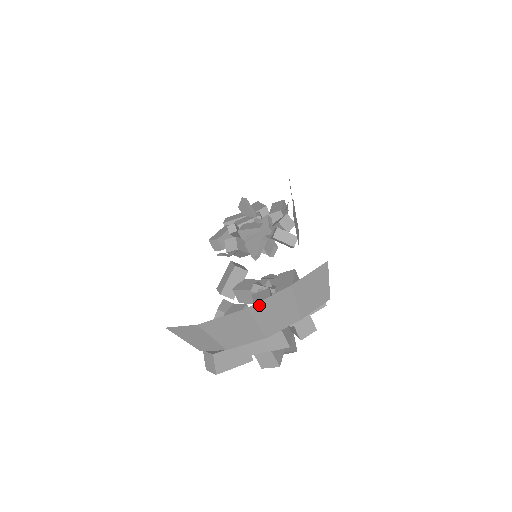
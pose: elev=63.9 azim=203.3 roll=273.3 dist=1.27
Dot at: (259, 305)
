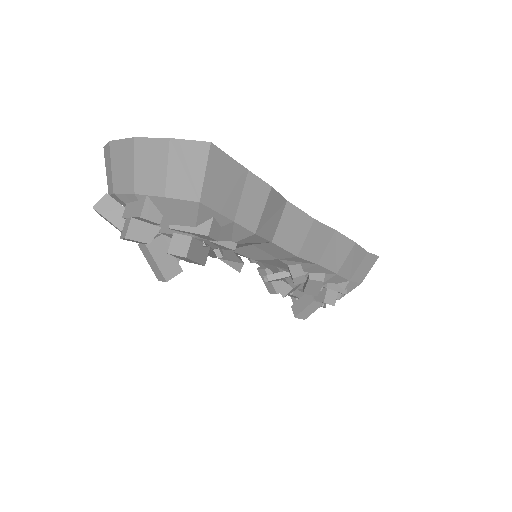
Dot at: (143, 142)
